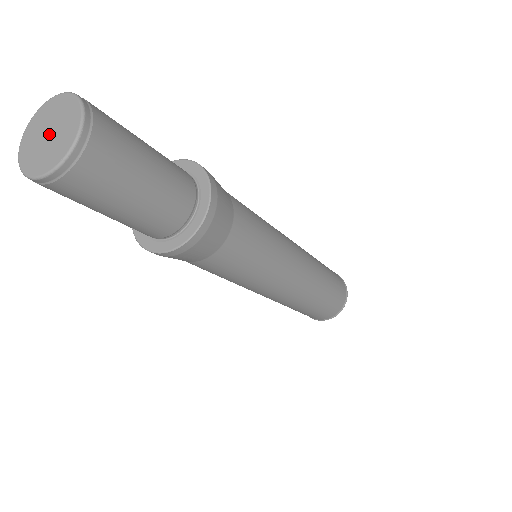
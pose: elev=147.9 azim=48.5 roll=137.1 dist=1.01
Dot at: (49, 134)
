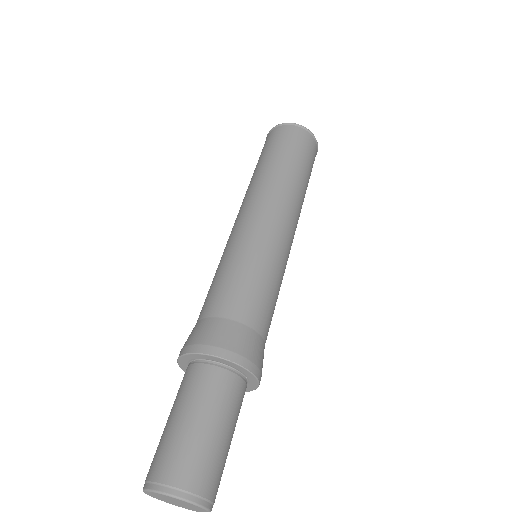
Dot at: (177, 503)
